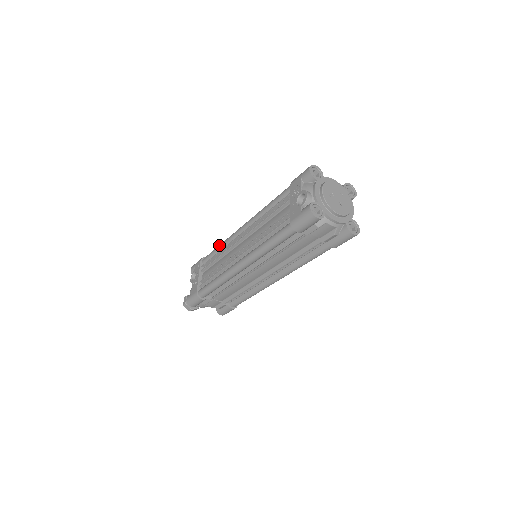
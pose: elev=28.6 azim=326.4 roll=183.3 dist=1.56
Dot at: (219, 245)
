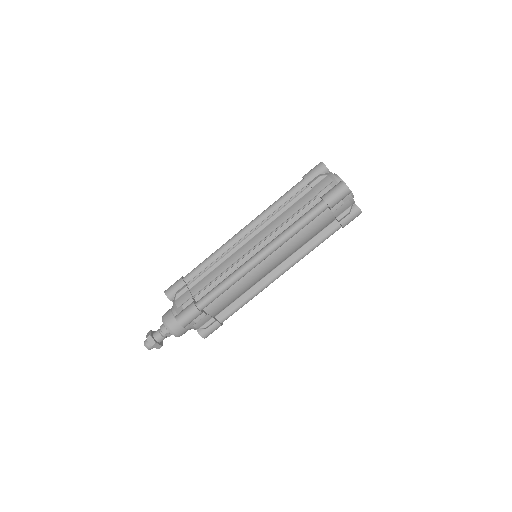
Dot at: occluded
